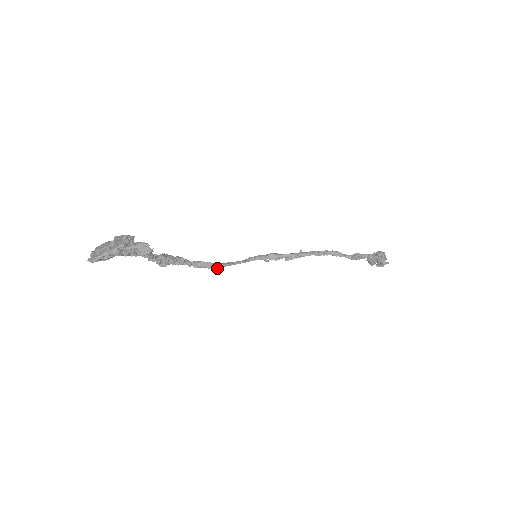
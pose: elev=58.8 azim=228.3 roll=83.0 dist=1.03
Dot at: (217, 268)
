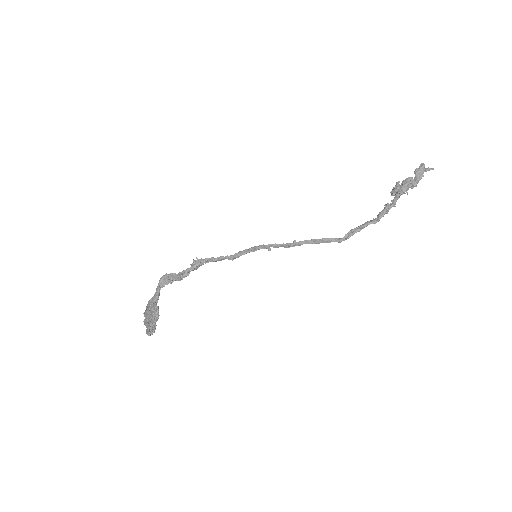
Dot at: (235, 258)
